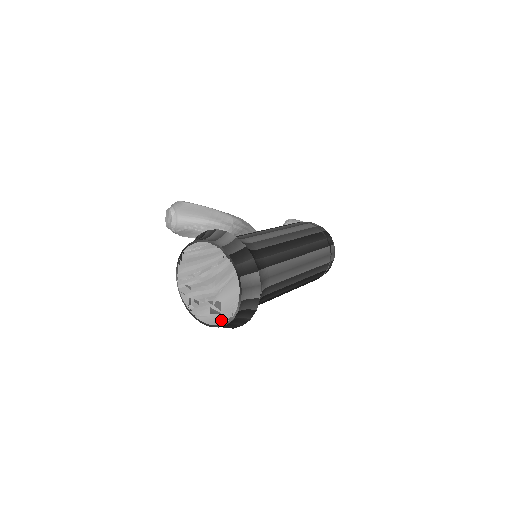
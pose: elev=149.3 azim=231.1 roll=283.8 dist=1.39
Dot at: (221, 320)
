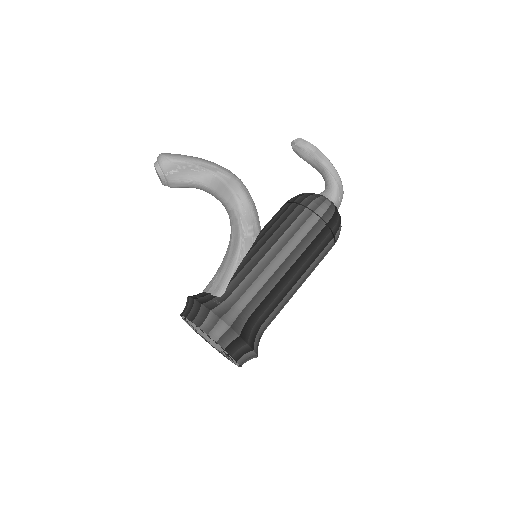
Dot at: (227, 358)
